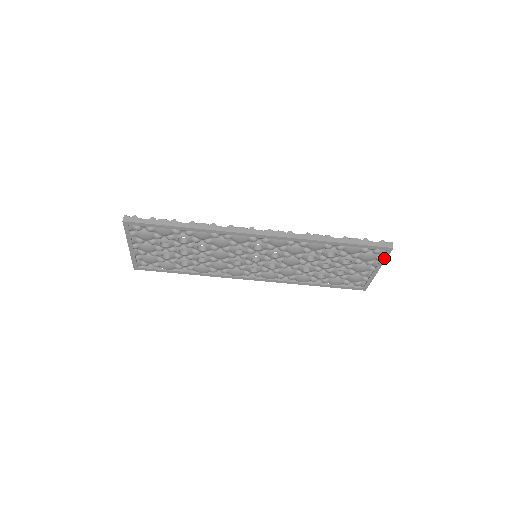
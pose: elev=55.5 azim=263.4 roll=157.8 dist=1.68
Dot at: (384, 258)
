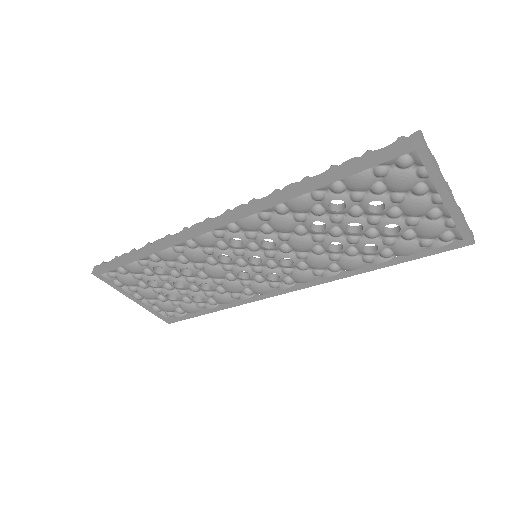
Dot at: (430, 168)
